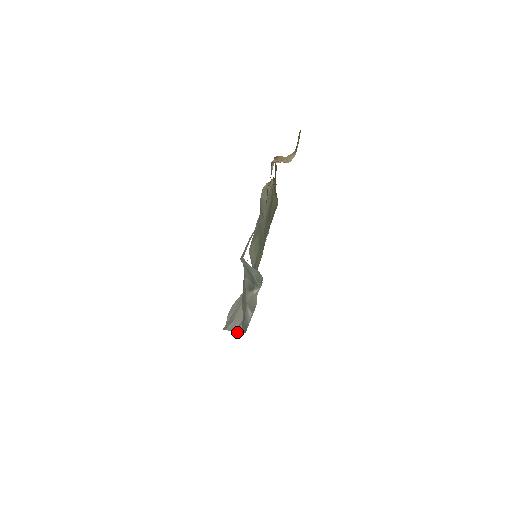
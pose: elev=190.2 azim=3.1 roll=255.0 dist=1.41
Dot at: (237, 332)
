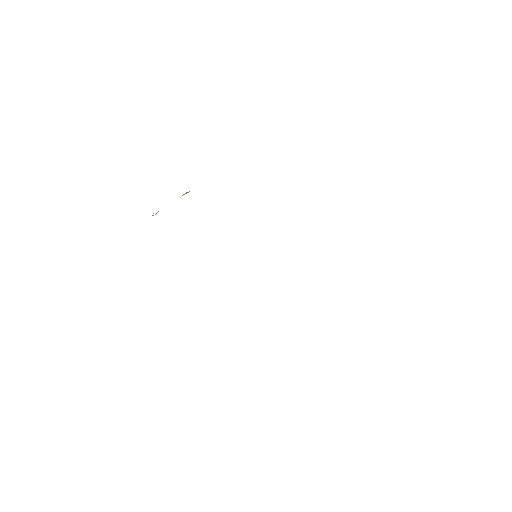
Dot at: occluded
